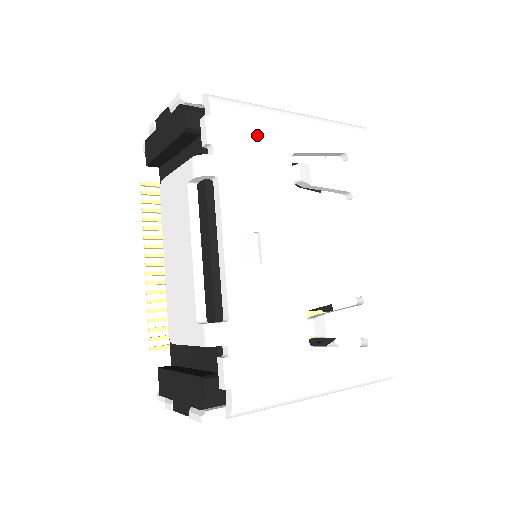
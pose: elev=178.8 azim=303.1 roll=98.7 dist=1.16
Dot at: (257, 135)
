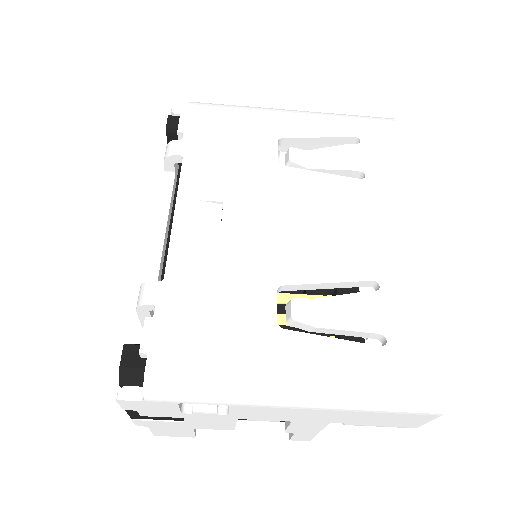
Dot at: (237, 125)
